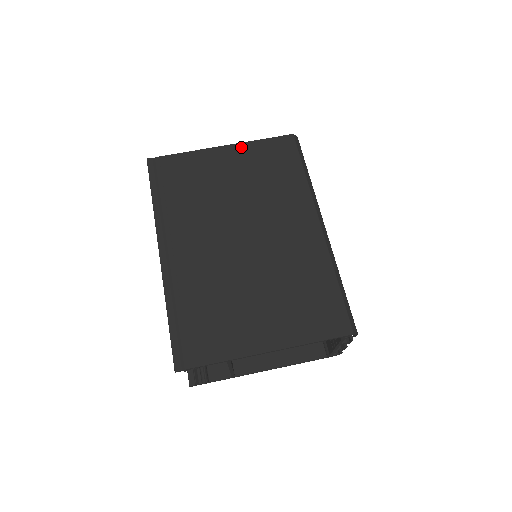
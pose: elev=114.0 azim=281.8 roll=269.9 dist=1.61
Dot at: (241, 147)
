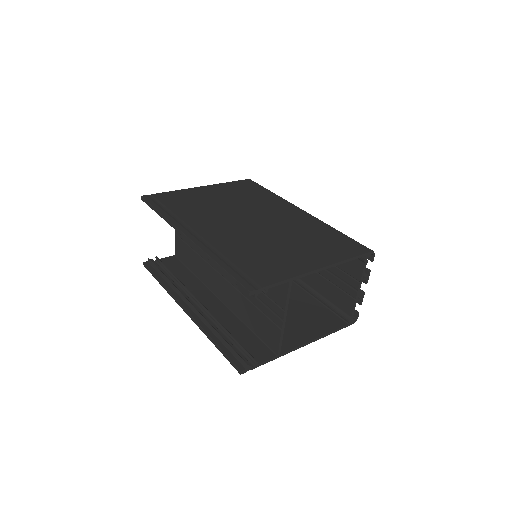
Dot at: (215, 186)
